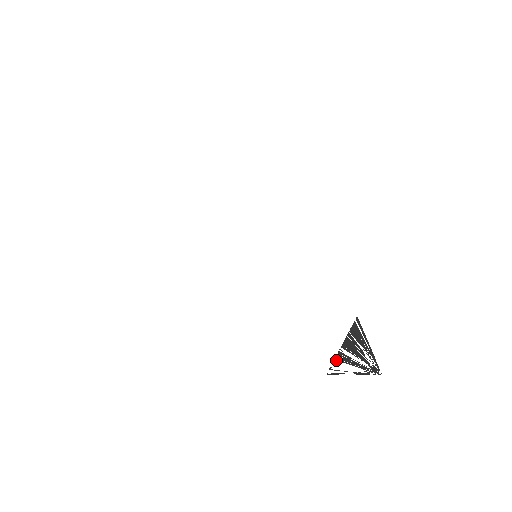
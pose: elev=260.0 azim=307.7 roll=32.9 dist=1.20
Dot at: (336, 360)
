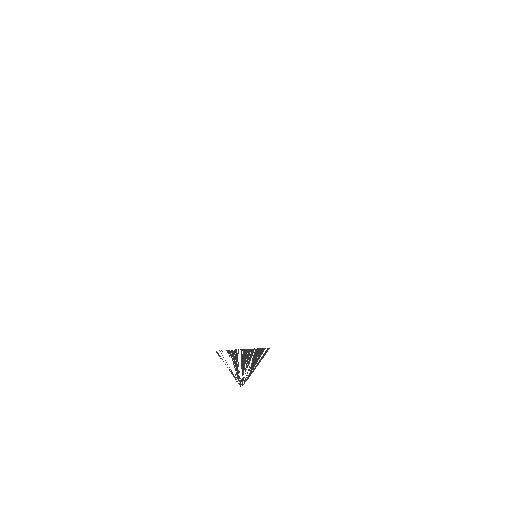
Dot at: (229, 351)
